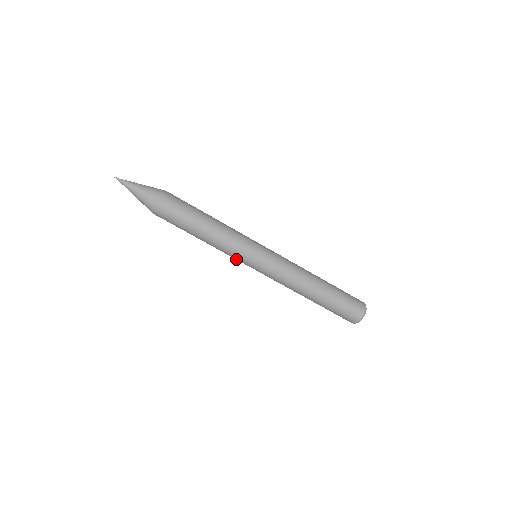
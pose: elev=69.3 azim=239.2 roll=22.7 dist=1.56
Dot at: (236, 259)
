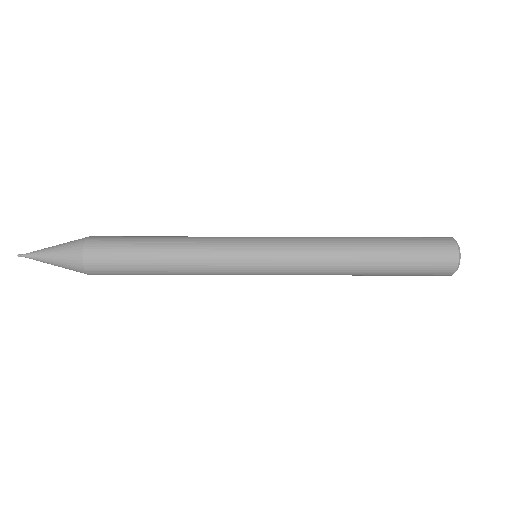
Dot at: (230, 274)
